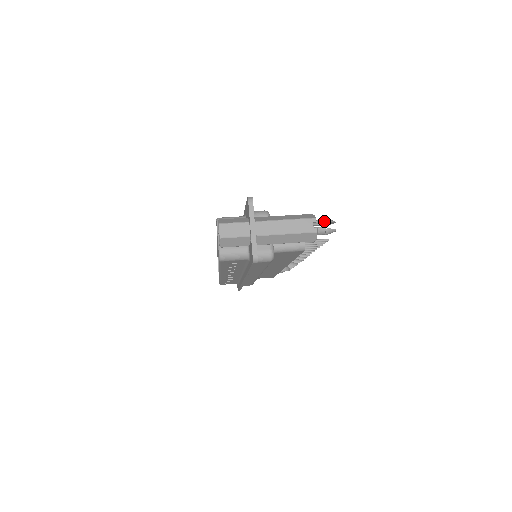
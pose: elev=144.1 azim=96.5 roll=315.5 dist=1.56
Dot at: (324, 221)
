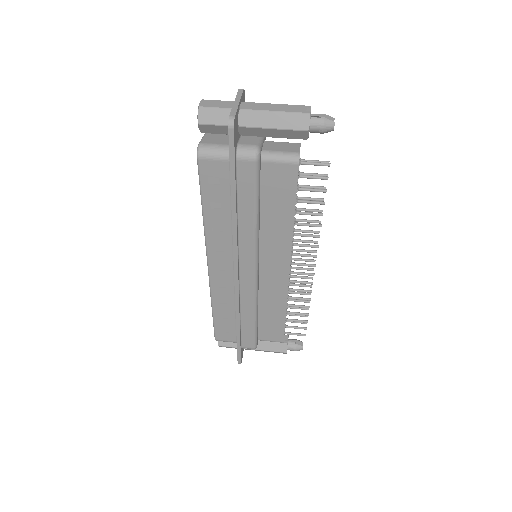
Dot at: (321, 114)
